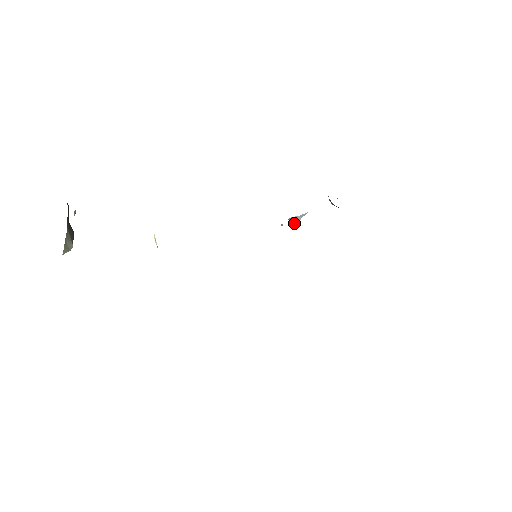
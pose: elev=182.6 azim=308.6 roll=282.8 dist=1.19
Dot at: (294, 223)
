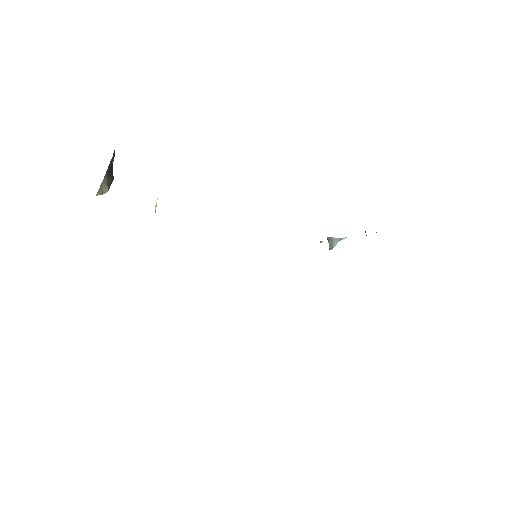
Dot at: (331, 243)
